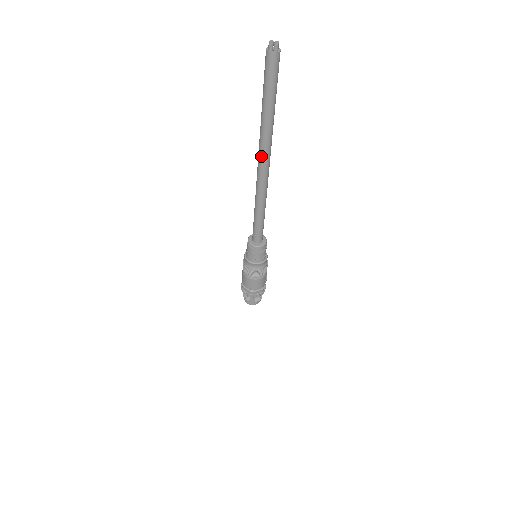
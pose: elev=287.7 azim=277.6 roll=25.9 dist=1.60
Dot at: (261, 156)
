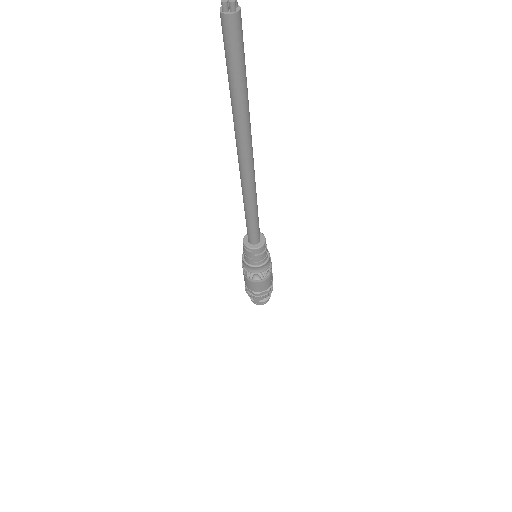
Dot at: (239, 149)
